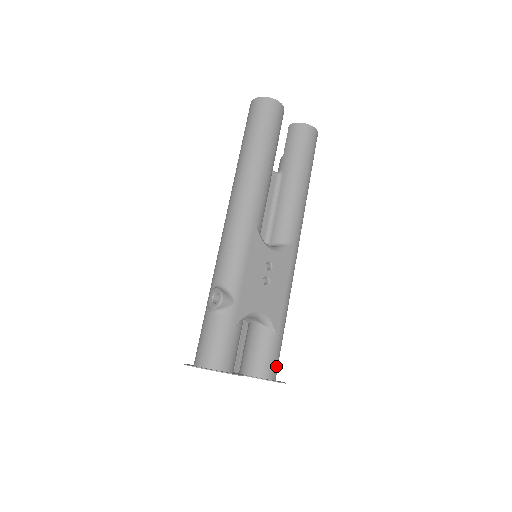
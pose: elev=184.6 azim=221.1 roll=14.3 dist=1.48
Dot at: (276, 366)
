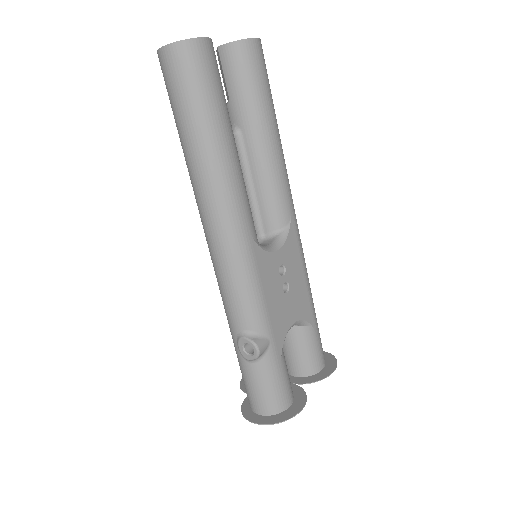
Dot at: (322, 351)
